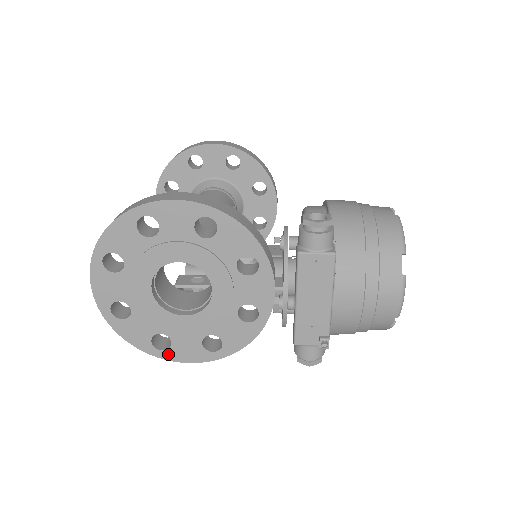
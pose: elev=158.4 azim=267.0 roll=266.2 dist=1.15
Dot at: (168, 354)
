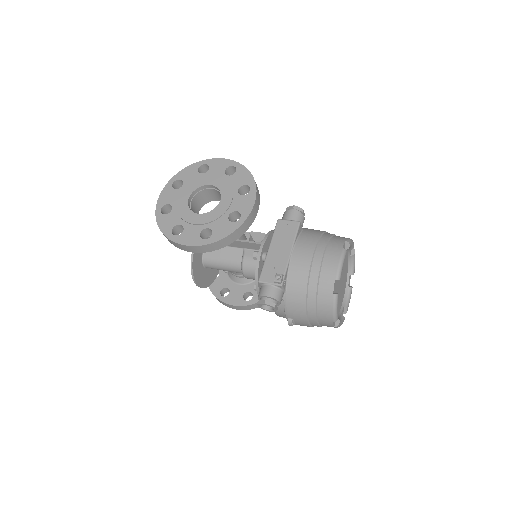
Dot at: (177, 238)
